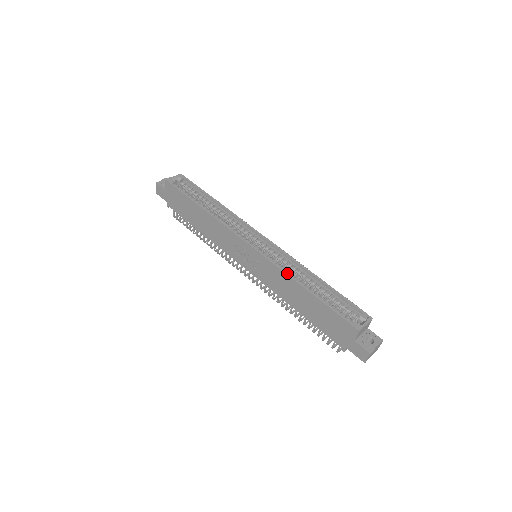
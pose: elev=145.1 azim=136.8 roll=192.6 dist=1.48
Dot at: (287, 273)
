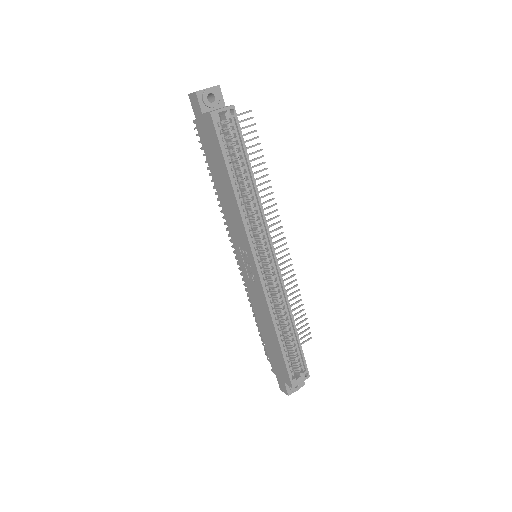
Dot at: (272, 314)
